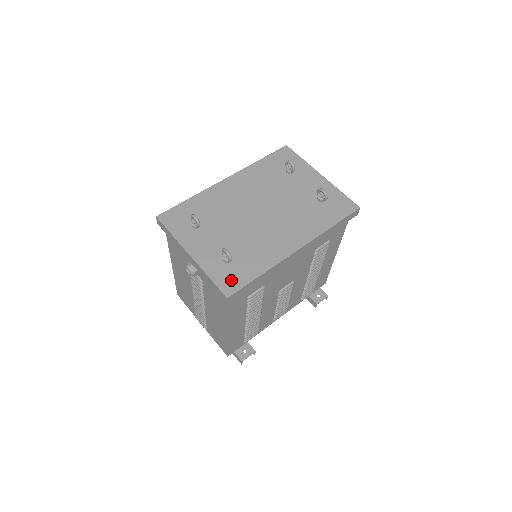
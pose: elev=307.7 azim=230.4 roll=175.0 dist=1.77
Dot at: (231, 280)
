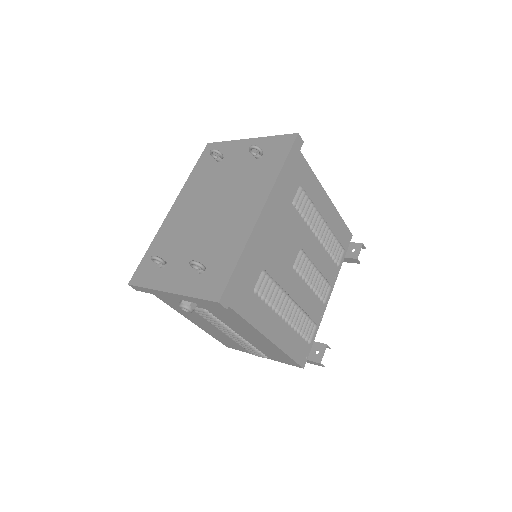
Dot at: (214, 284)
